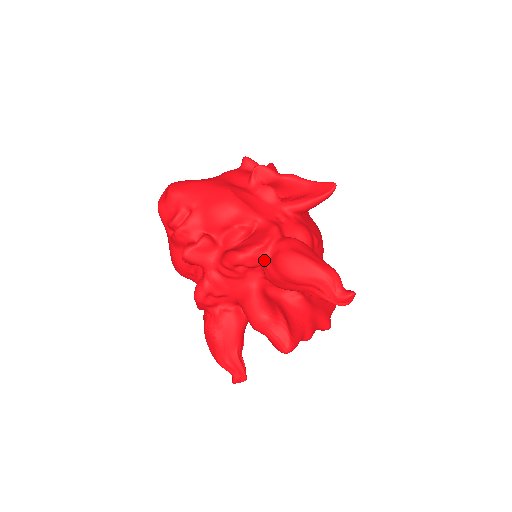
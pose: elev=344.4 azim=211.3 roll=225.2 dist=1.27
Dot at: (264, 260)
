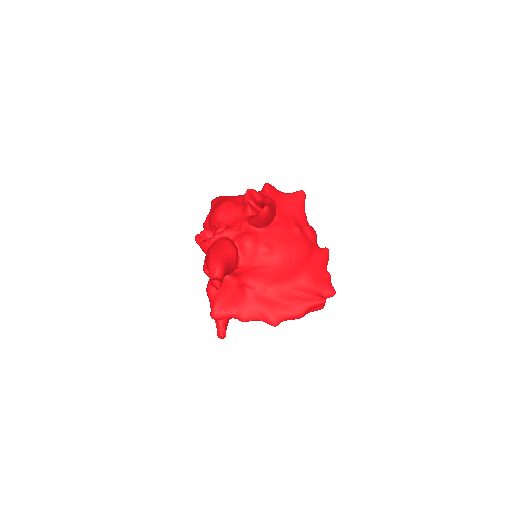
Dot at: occluded
